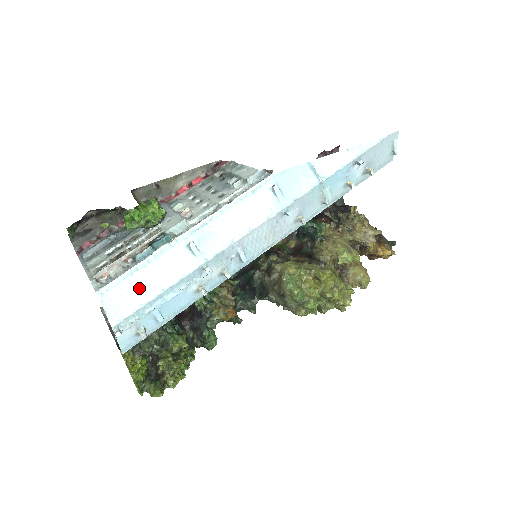
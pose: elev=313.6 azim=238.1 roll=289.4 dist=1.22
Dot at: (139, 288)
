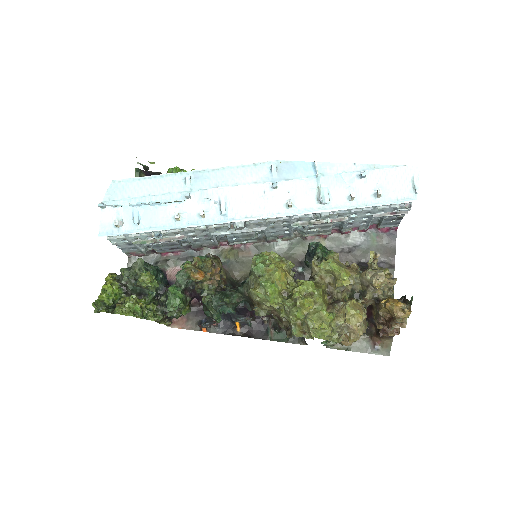
Dot at: (137, 188)
